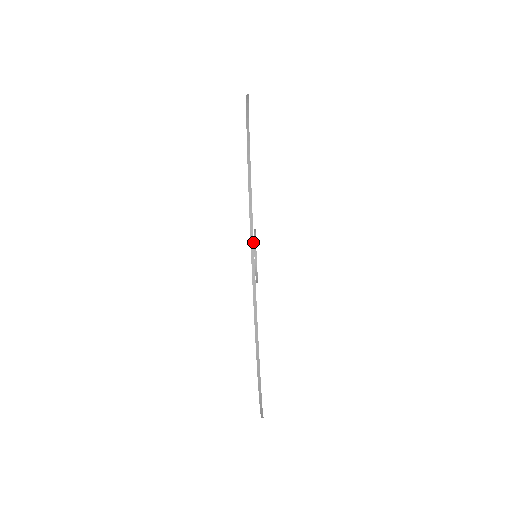
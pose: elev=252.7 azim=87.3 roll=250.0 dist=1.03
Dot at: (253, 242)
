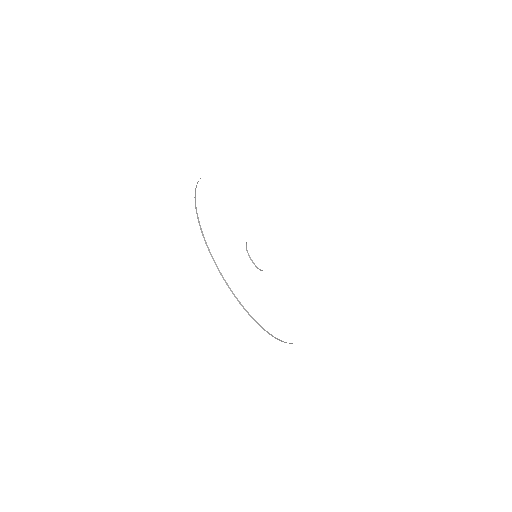
Dot at: (238, 300)
